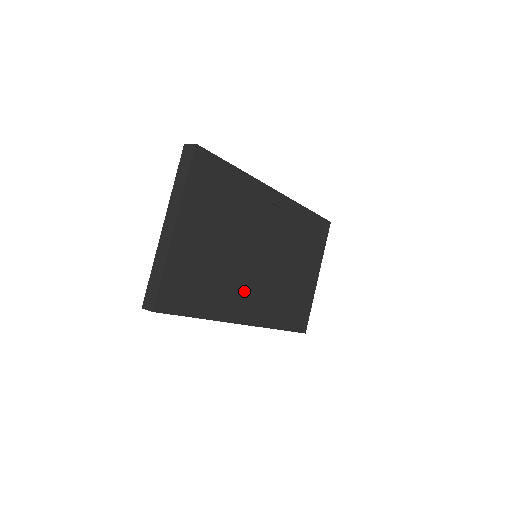
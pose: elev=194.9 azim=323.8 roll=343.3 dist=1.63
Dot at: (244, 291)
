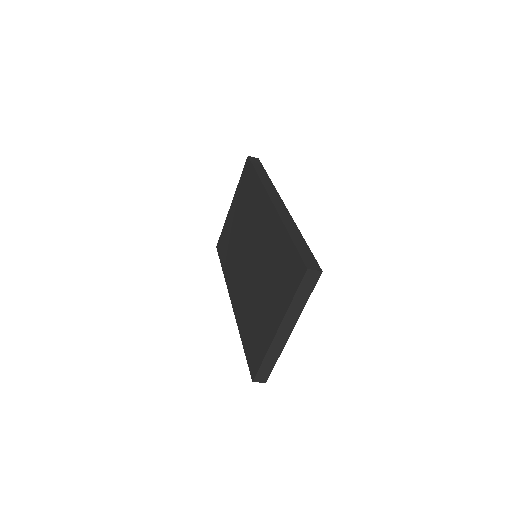
Dot at: occluded
